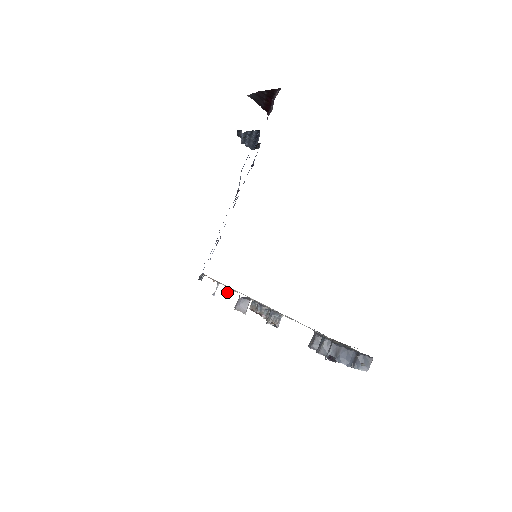
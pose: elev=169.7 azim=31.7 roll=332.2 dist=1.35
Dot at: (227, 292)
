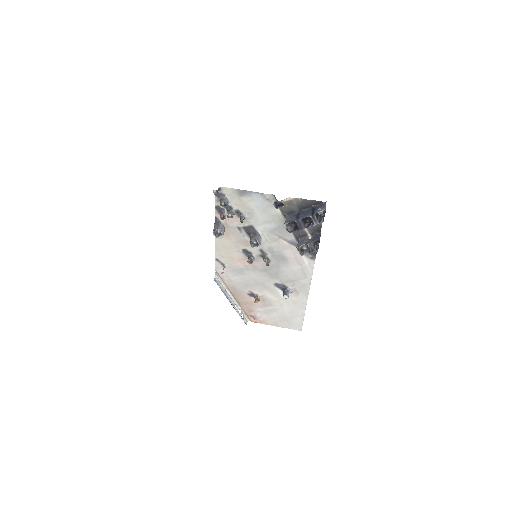
Dot at: occluded
